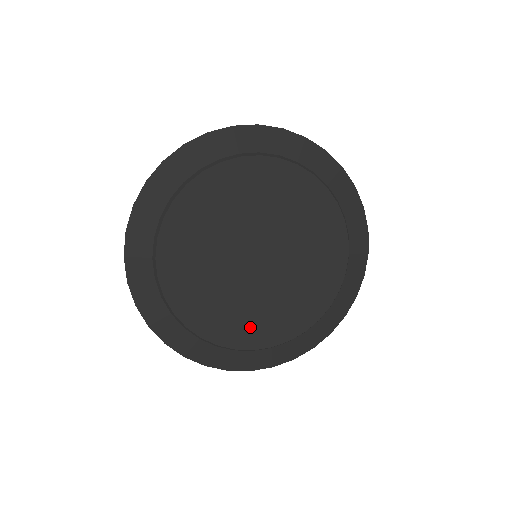
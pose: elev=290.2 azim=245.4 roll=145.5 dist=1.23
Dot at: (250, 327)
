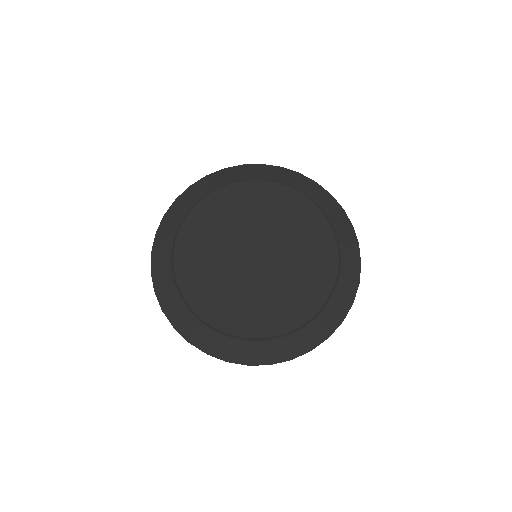
Dot at: (248, 316)
